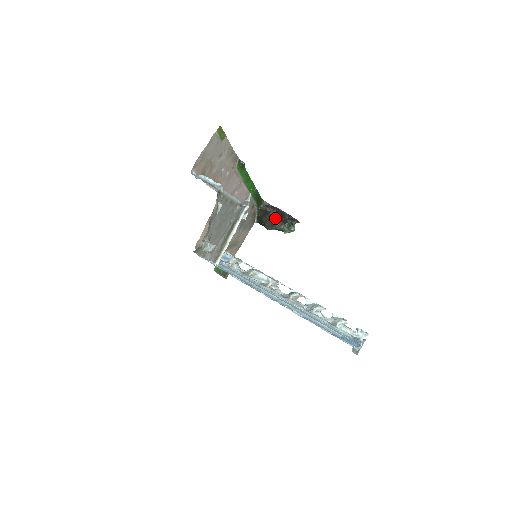
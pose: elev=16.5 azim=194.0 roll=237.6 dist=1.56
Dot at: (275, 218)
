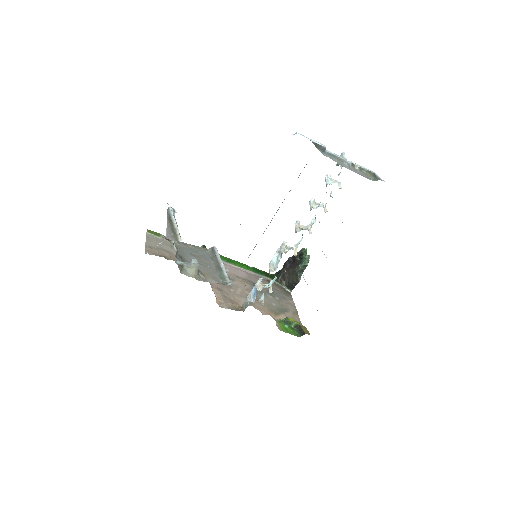
Dot at: (291, 269)
